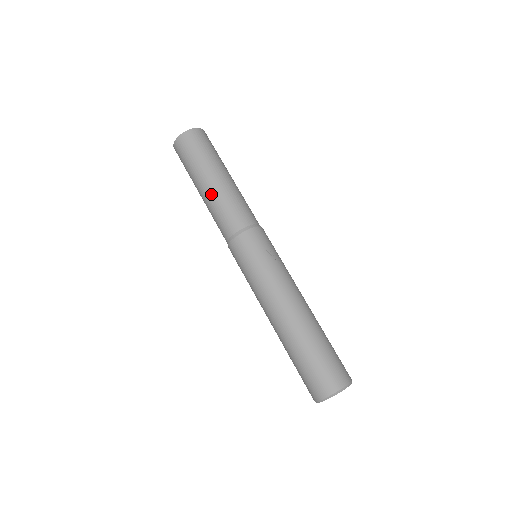
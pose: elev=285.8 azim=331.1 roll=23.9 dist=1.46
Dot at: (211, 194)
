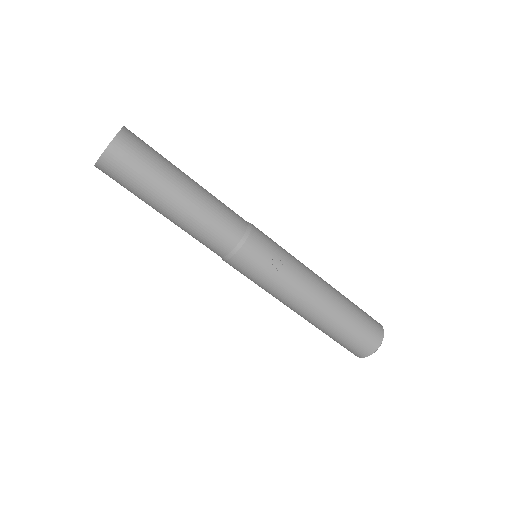
Dot at: (180, 220)
